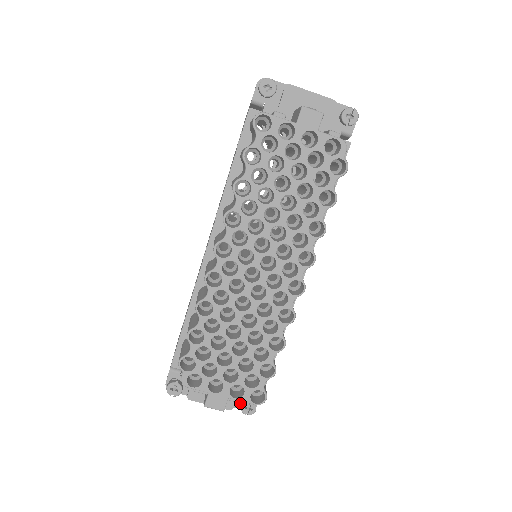
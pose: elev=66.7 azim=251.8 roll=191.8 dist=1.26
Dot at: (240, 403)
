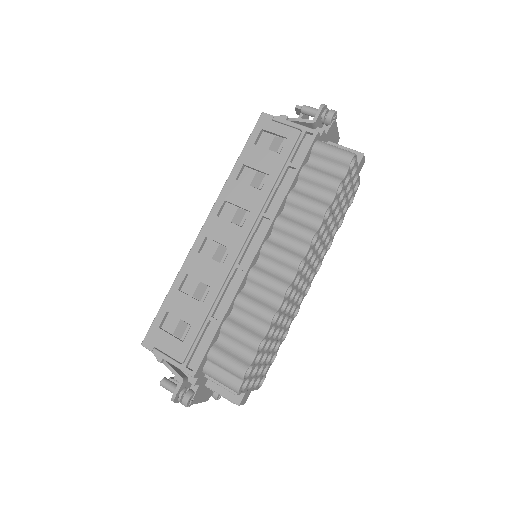
Dot at: occluded
